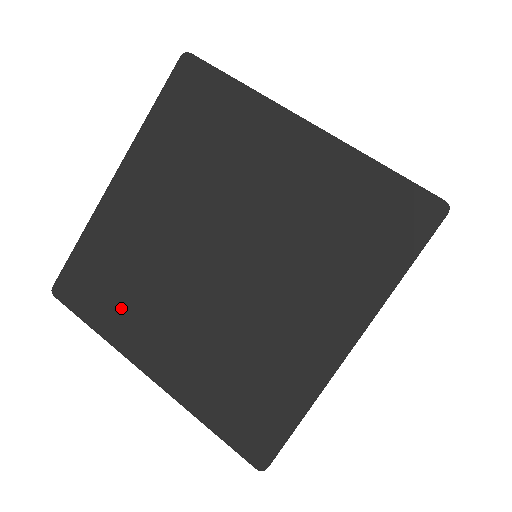
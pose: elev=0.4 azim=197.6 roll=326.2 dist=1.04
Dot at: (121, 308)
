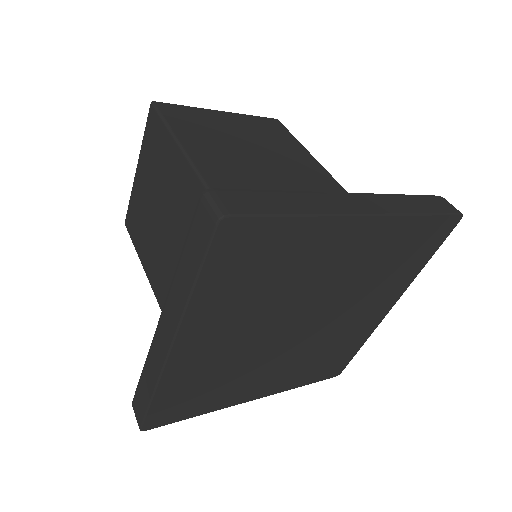
Dot at: (219, 395)
